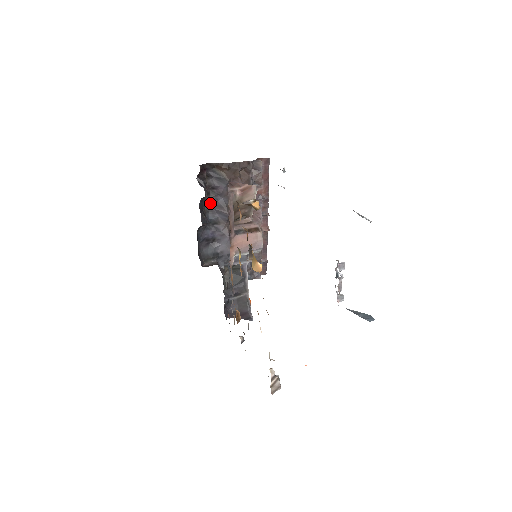
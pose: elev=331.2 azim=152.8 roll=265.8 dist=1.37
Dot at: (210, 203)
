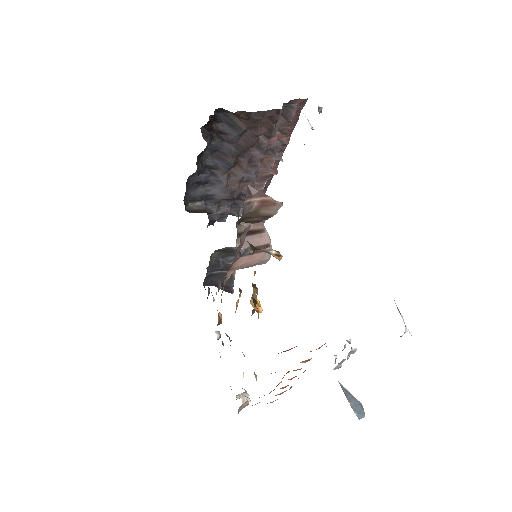
Dot at: (212, 148)
